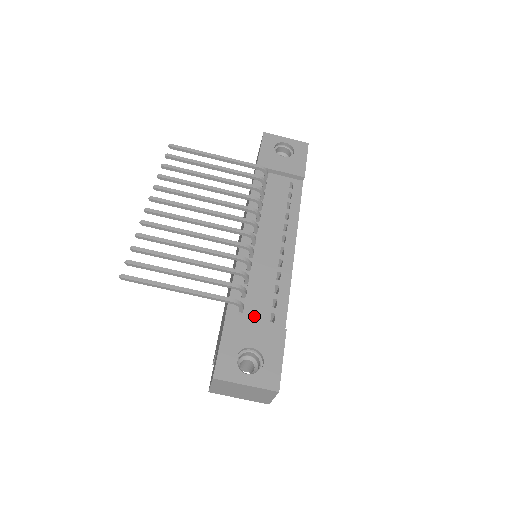
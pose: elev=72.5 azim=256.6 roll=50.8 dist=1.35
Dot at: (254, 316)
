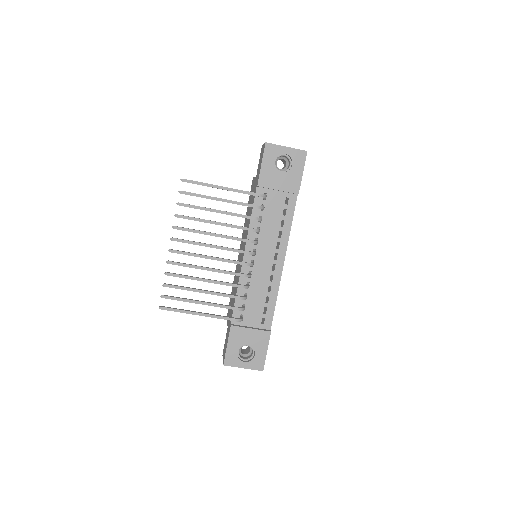
Dot at: (250, 321)
